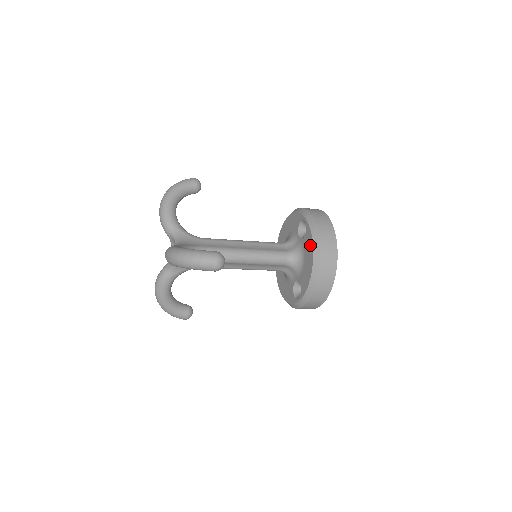
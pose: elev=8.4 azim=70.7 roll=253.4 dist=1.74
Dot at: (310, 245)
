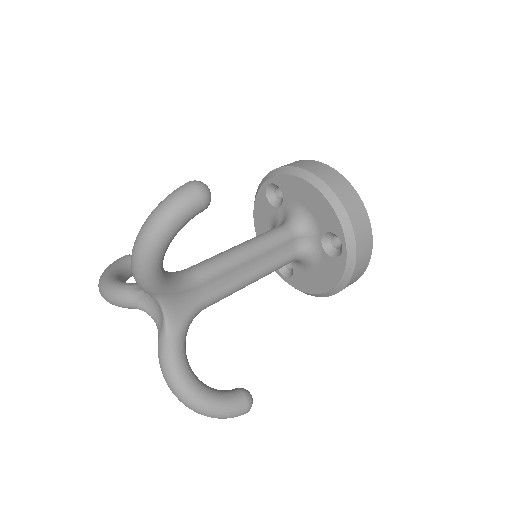
Dot at: (333, 278)
